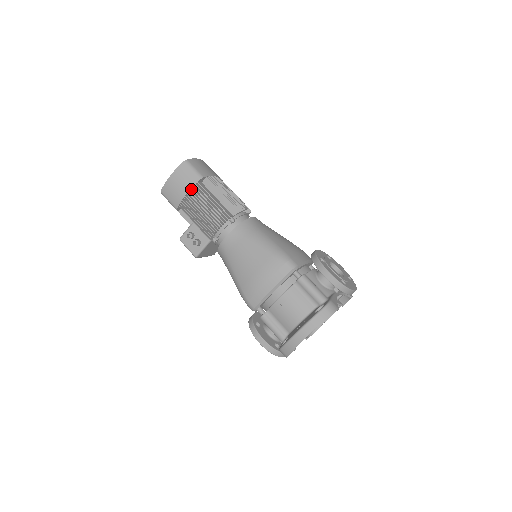
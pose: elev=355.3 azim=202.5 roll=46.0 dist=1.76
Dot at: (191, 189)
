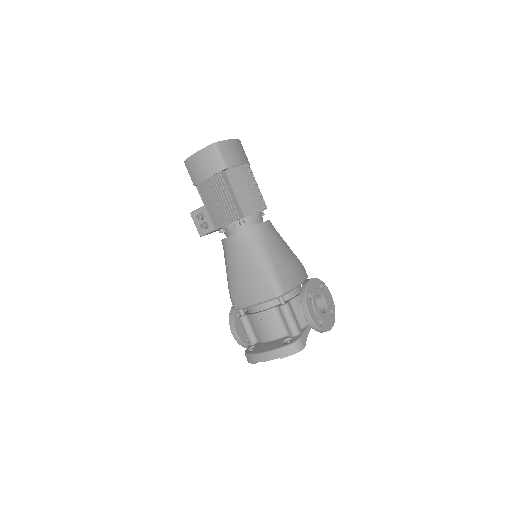
Dot at: (212, 175)
